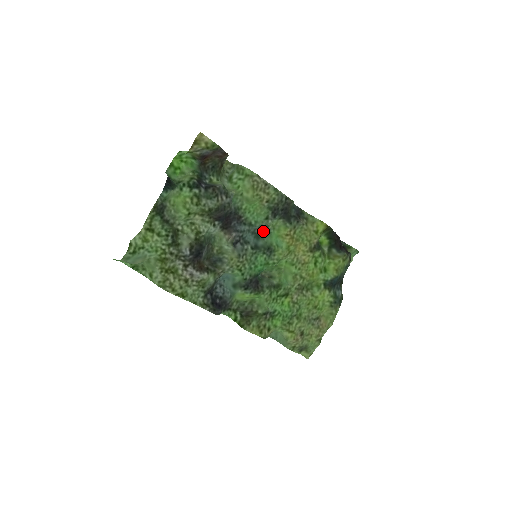
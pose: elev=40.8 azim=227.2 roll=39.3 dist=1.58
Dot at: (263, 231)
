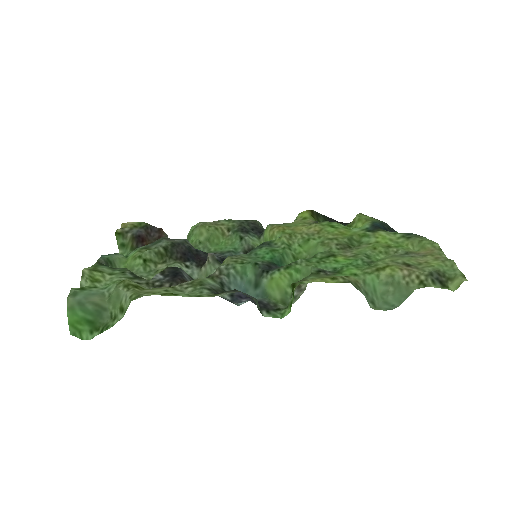
Dot at: occluded
